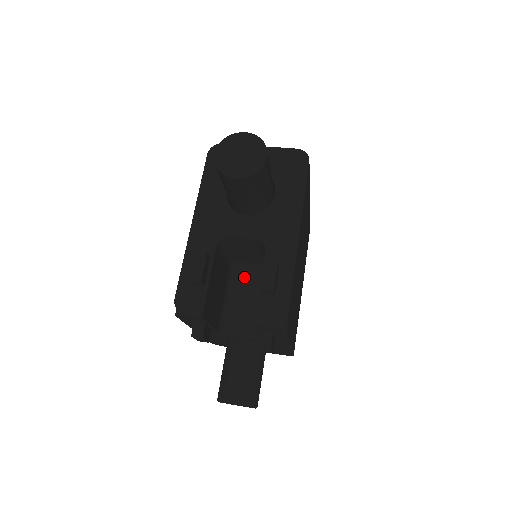
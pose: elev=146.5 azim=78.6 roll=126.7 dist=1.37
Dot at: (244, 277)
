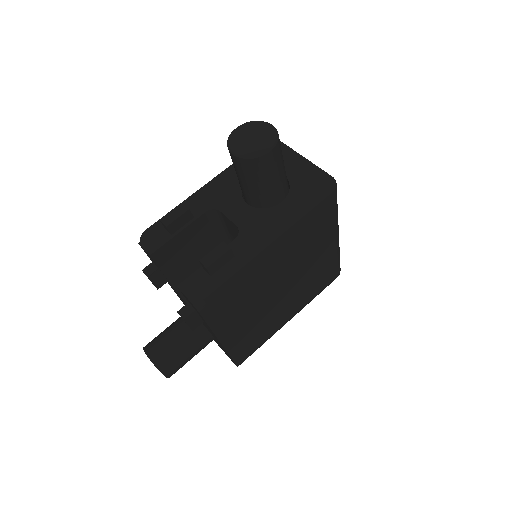
Dot at: occluded
